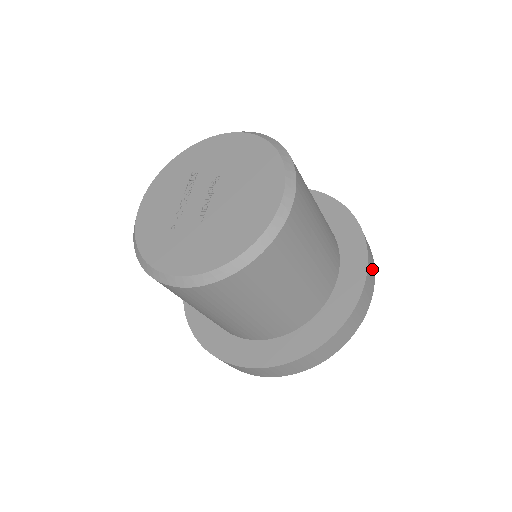
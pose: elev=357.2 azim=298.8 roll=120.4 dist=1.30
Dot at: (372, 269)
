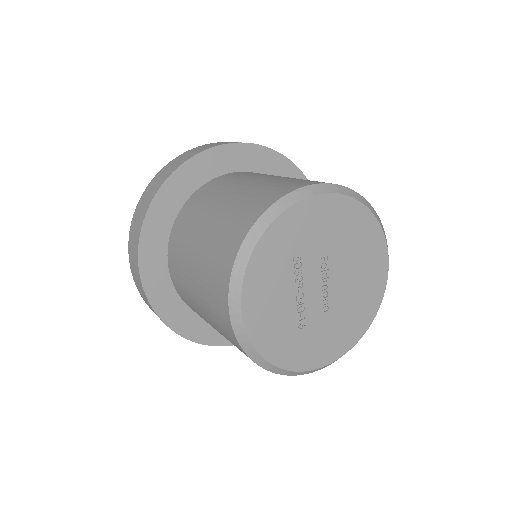
Dot at: occluded
